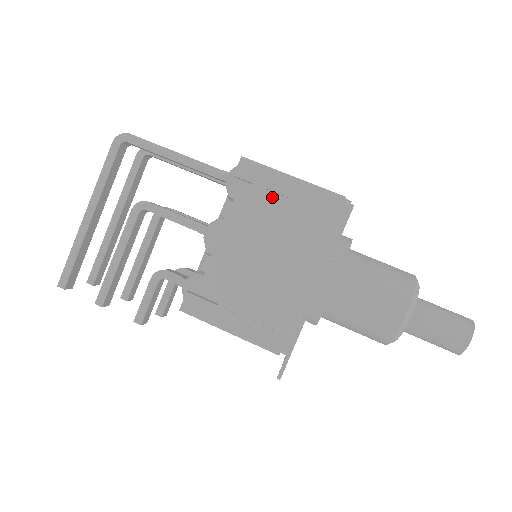
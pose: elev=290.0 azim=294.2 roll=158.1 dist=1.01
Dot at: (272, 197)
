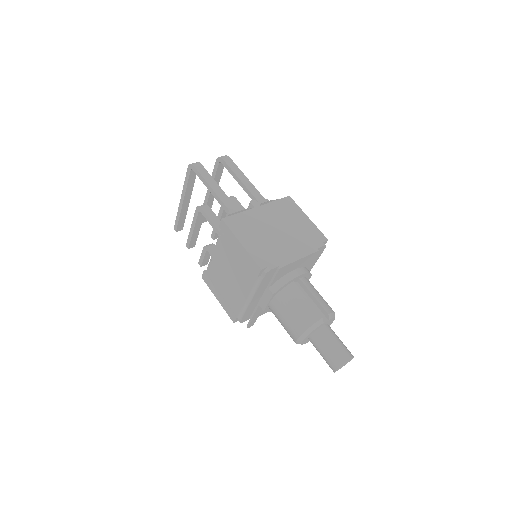
Dot at: (233, 248)
